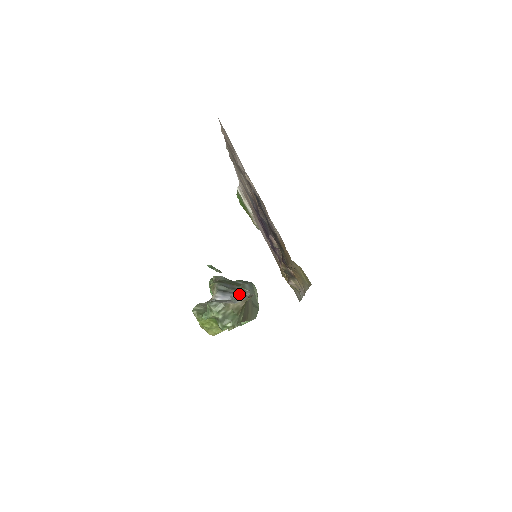
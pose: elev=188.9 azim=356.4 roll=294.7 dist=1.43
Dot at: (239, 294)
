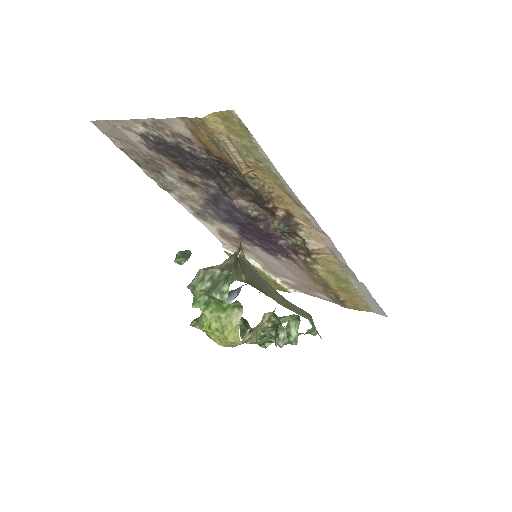
Dot at: occluded
